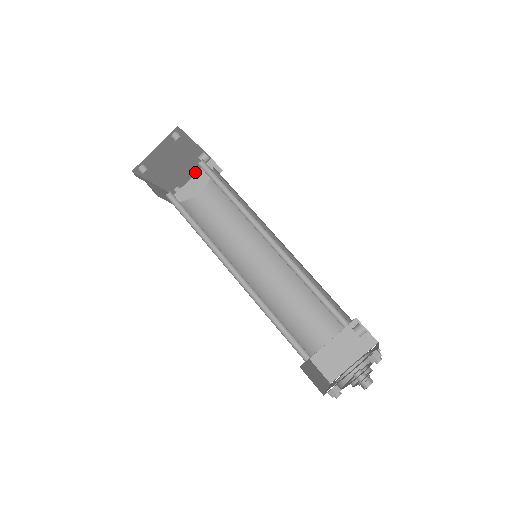
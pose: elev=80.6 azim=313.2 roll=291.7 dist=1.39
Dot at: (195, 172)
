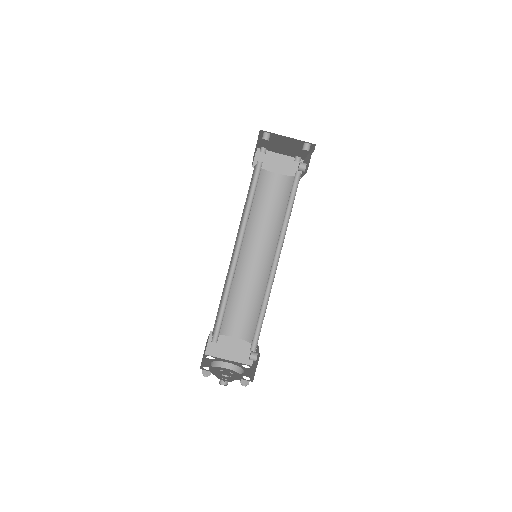
Dot at: (285, 154)
